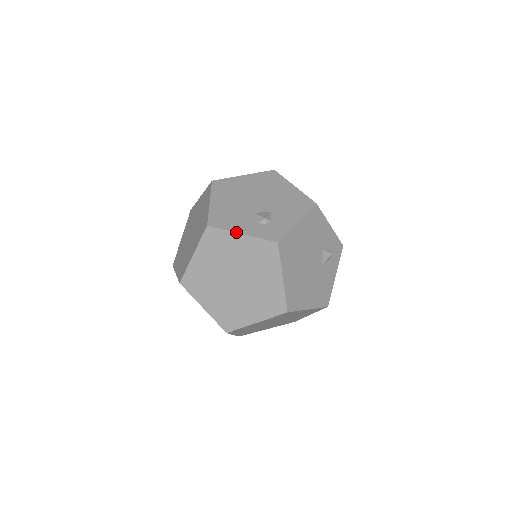
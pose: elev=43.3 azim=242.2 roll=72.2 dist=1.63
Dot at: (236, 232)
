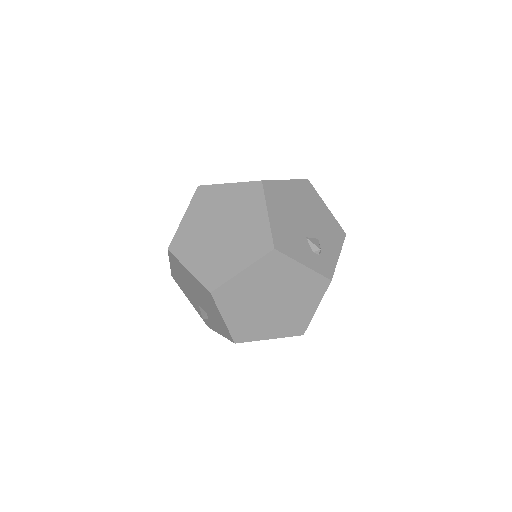
Dot at: (299, 262)
